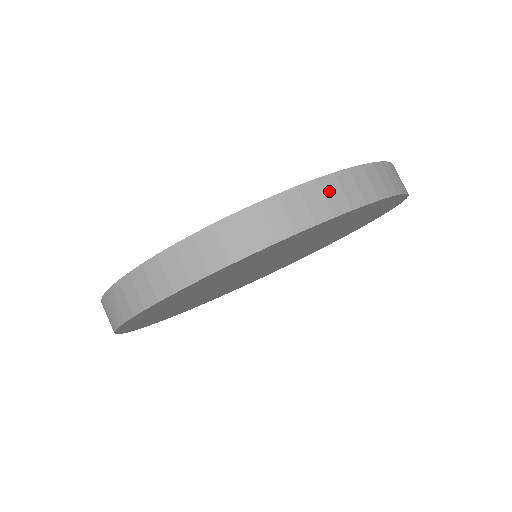
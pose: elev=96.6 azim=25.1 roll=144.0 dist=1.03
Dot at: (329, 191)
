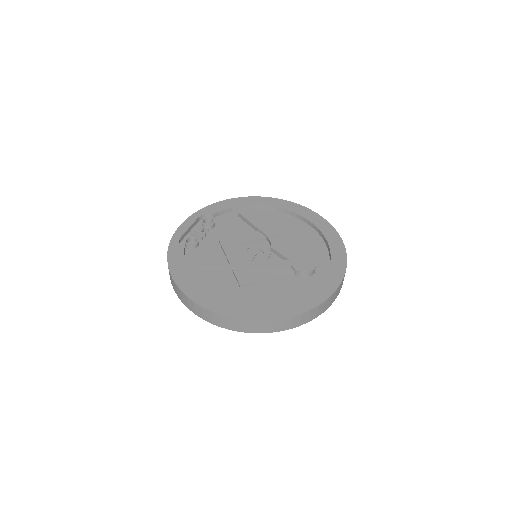
Dot at: (333, 298)
